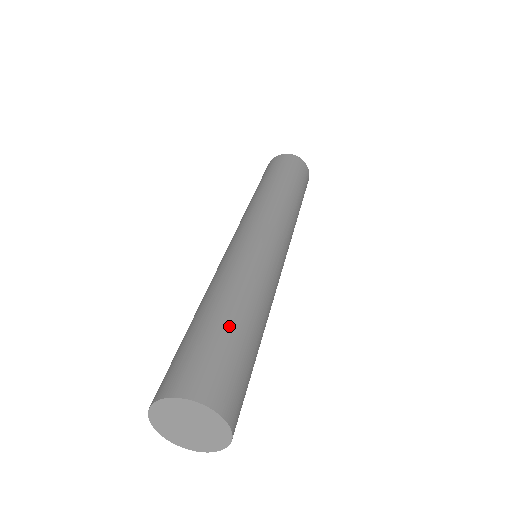
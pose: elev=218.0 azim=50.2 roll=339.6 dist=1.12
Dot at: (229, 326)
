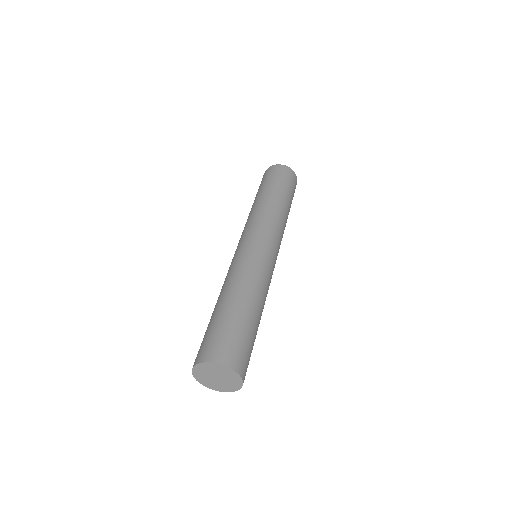
Dot at: (247, 319)
